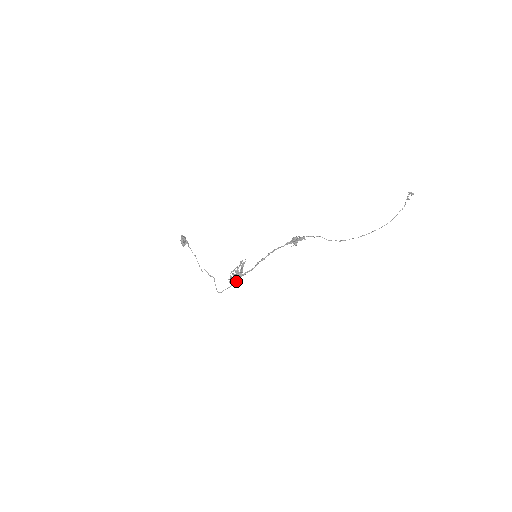
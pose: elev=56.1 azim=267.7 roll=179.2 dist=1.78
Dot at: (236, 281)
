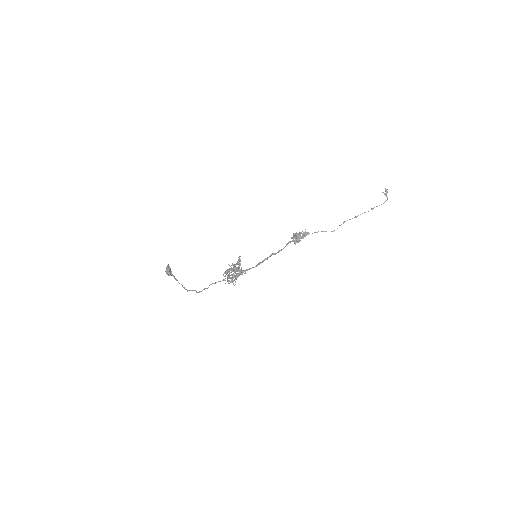
Dot at: (233, 273)
